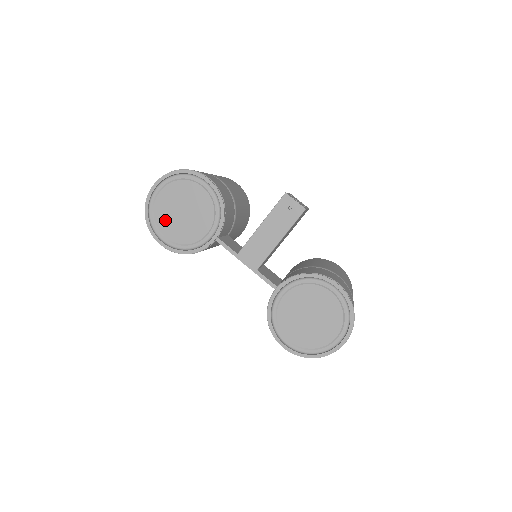
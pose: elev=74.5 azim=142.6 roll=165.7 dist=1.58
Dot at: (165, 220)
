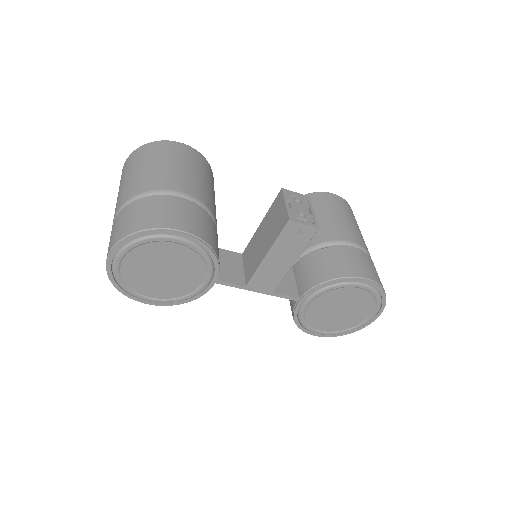
Dot at: (143, 284)
